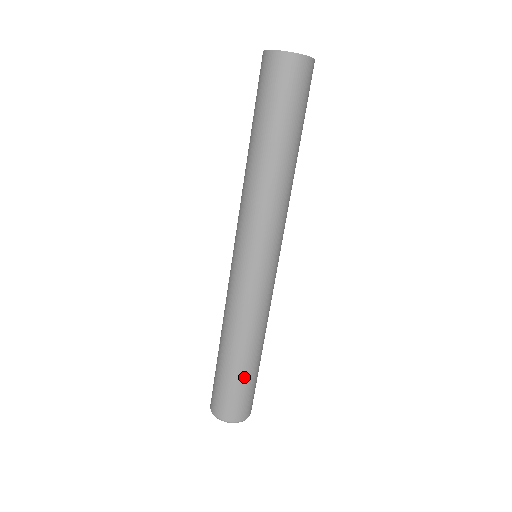
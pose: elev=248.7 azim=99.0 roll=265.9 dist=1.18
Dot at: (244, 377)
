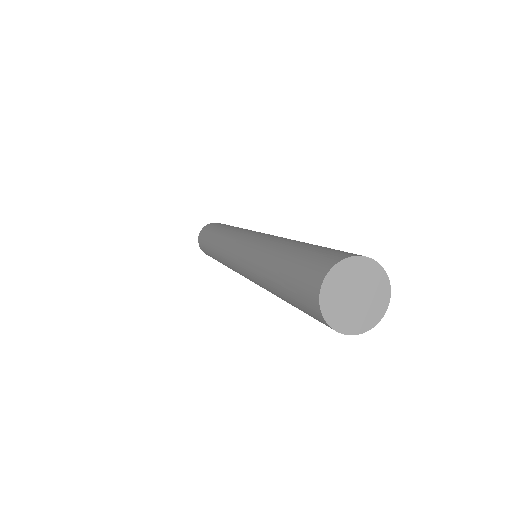
Dot at: occluded
